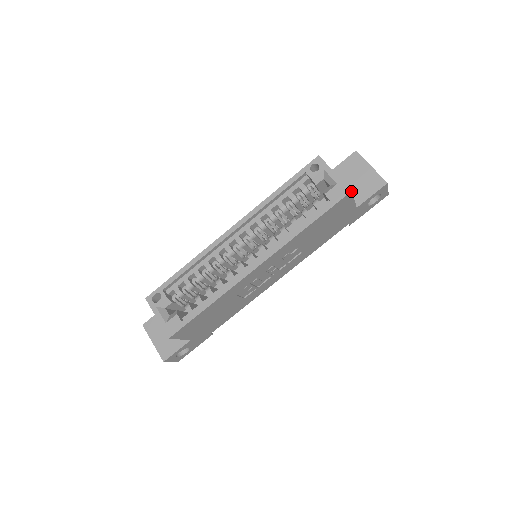
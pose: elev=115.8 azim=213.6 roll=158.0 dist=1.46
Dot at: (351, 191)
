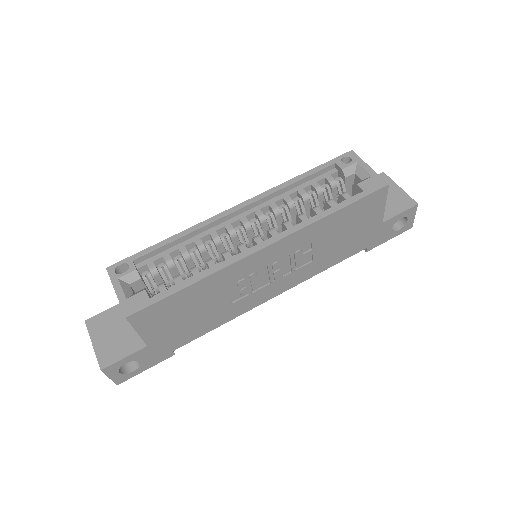
Dot at: (388, 184)
